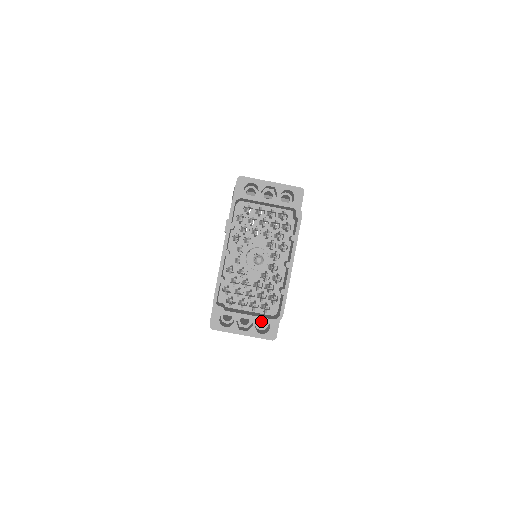
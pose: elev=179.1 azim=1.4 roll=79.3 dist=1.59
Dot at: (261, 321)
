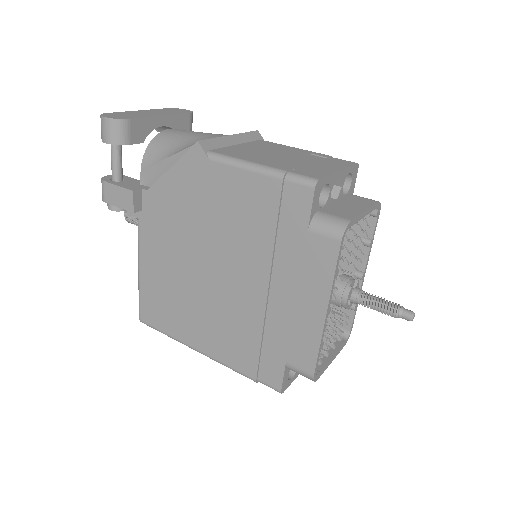
Dot at: occluded
